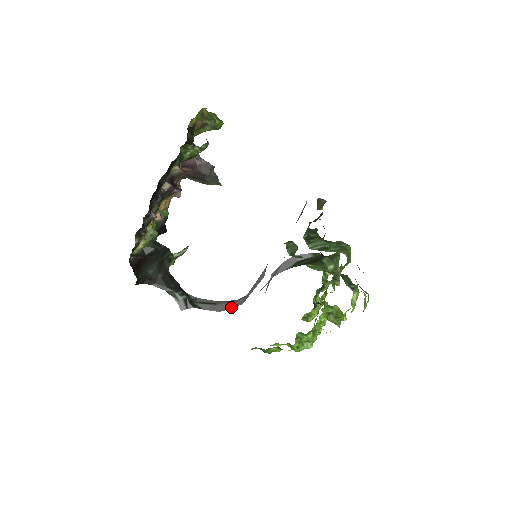
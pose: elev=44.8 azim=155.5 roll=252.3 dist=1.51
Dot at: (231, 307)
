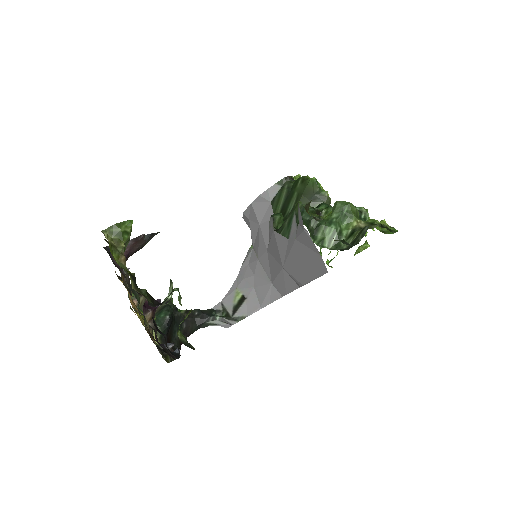
Dot at: (270, 301)
